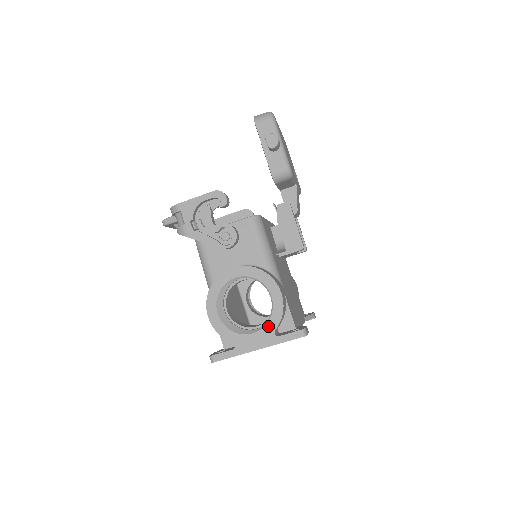
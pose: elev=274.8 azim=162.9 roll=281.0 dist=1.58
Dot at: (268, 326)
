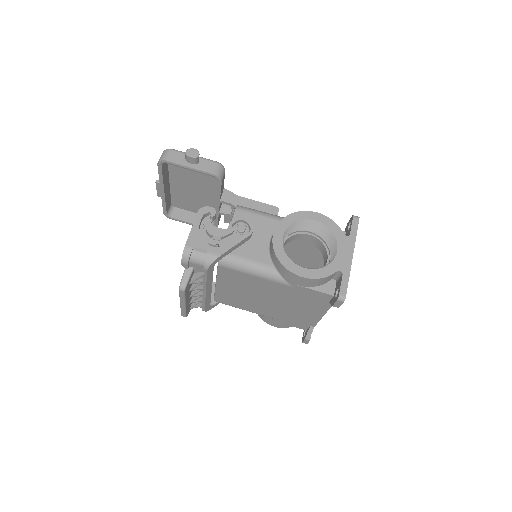
Dot at: (337, 237)
